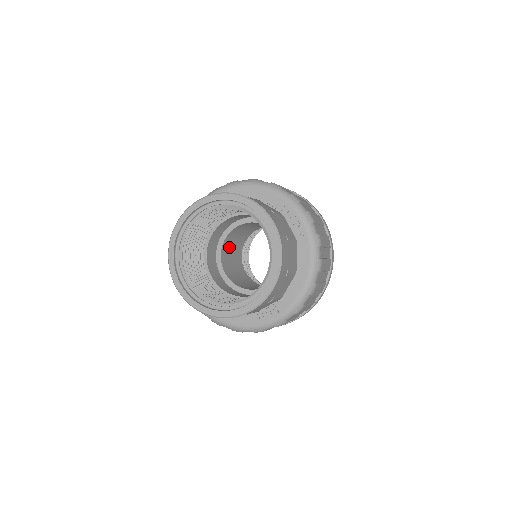
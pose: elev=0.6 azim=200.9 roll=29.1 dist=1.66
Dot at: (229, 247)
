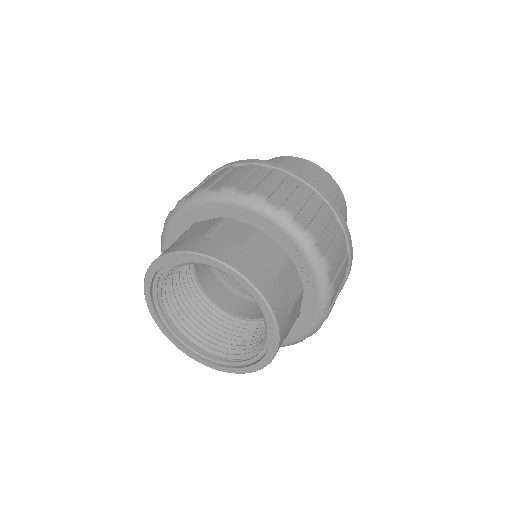
Dot at: occluded
